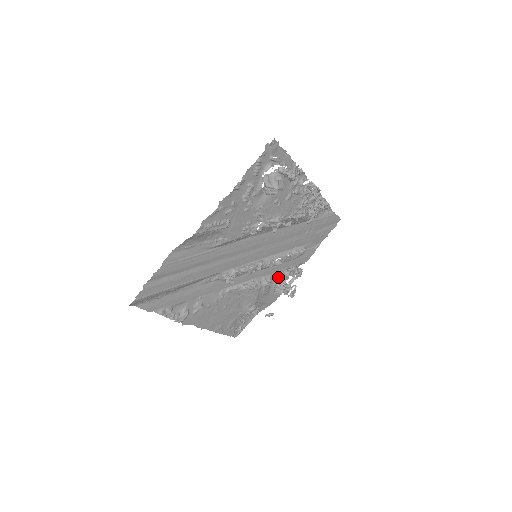
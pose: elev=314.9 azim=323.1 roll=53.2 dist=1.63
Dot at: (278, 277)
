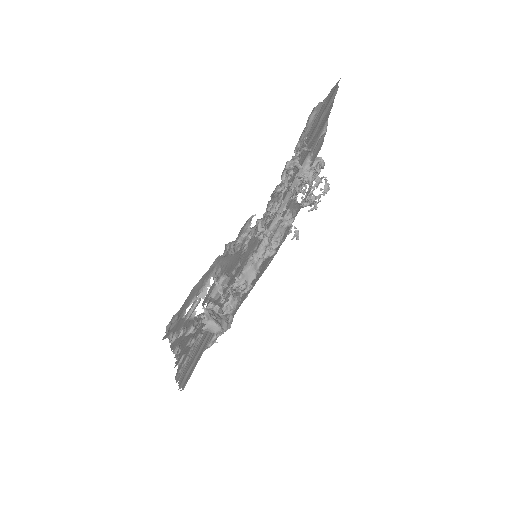
Dot at: occluded
